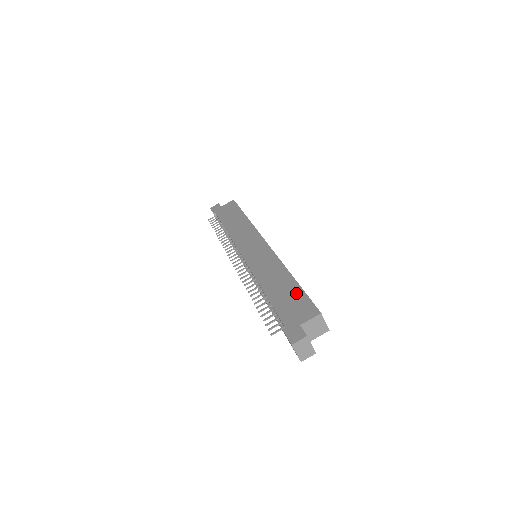
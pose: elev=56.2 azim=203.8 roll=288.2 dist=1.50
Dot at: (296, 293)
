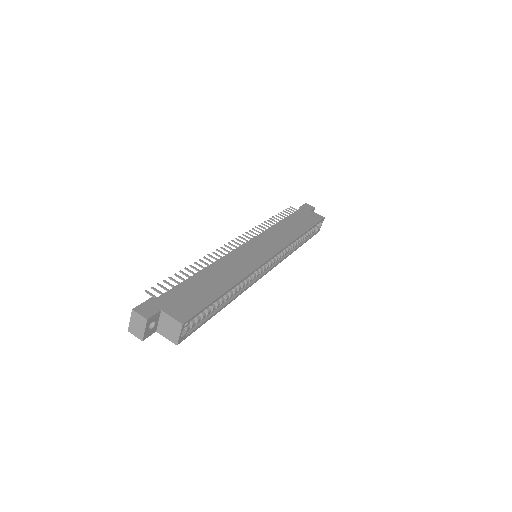
Dot at: (206, 297)
